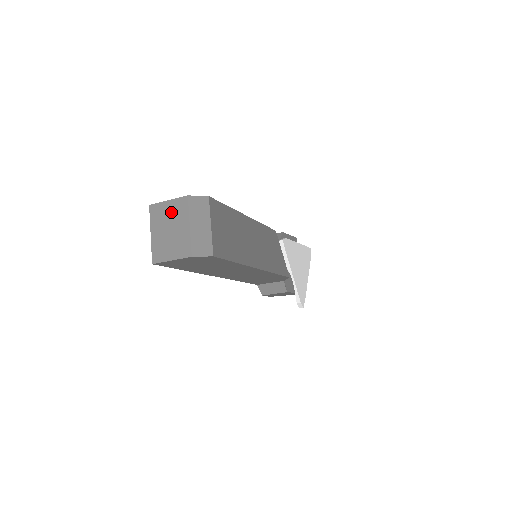
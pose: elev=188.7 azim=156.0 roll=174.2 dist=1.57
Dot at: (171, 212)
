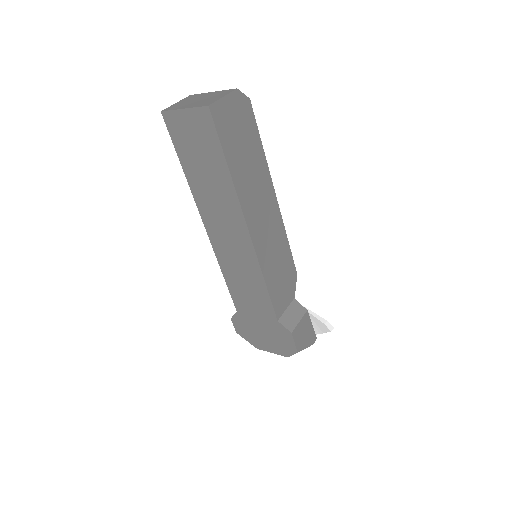
Dot at: (187, 100)
